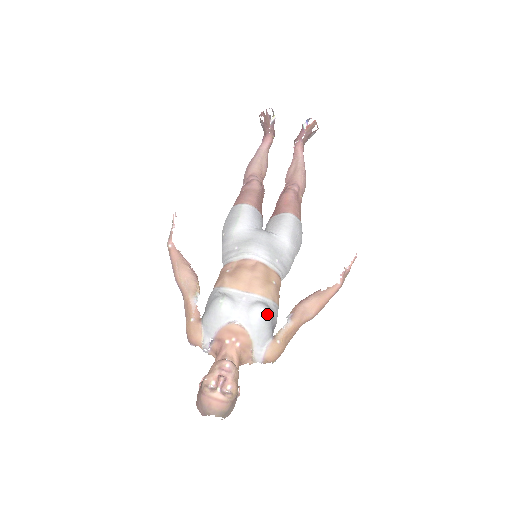
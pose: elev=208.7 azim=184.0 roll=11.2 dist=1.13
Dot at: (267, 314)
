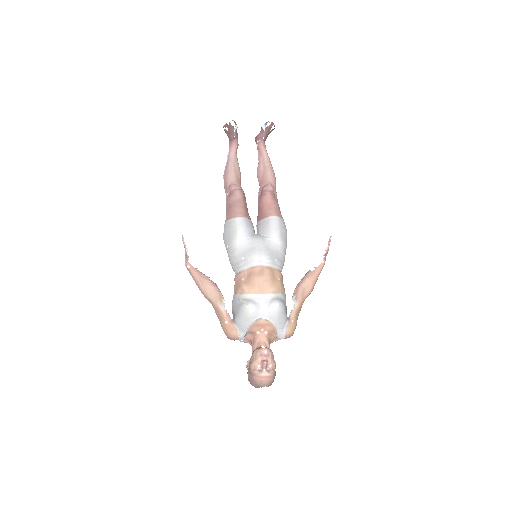
Dot at: (282, 307)
